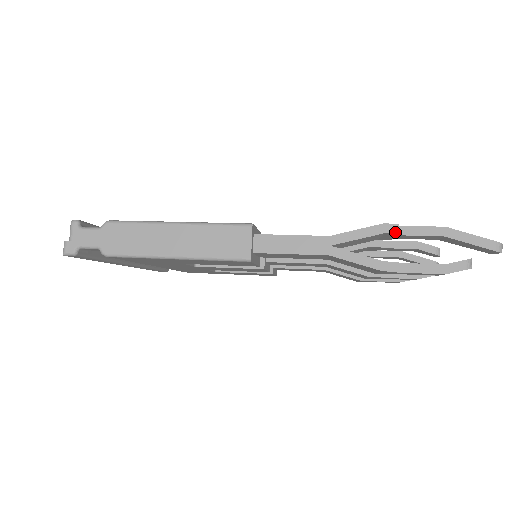
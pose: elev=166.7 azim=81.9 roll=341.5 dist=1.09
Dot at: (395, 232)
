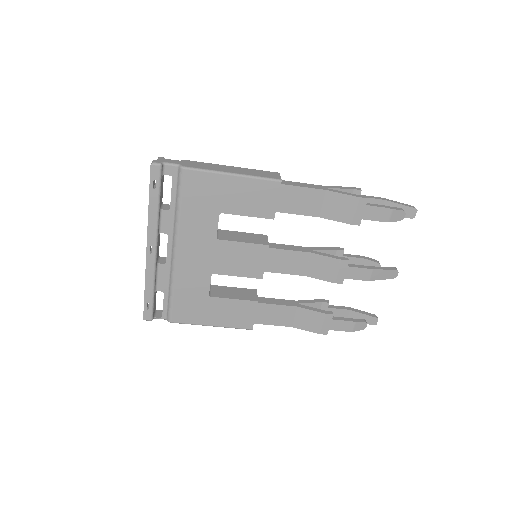
Dot at: (359, 189)
